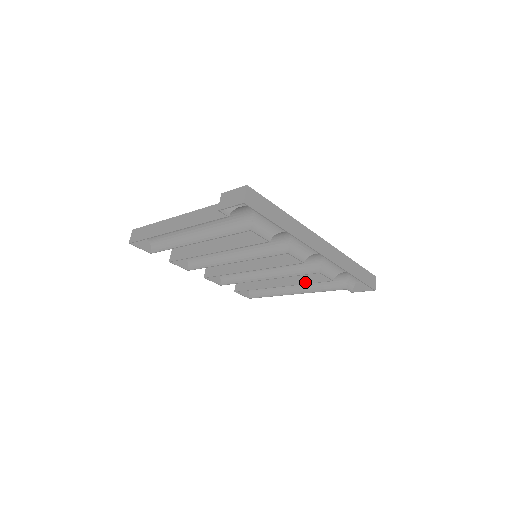
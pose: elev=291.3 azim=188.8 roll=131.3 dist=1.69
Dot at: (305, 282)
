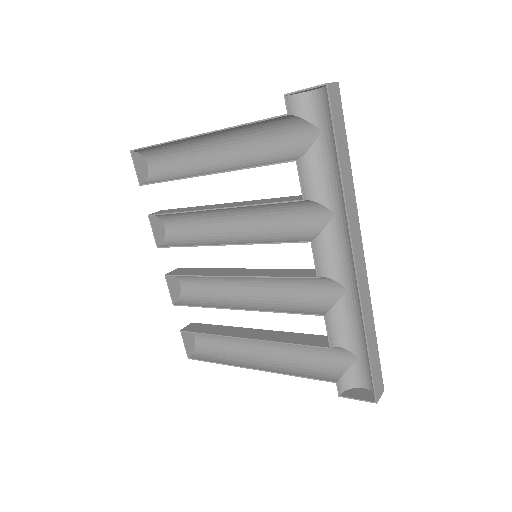
Dot at: (287, 341)
